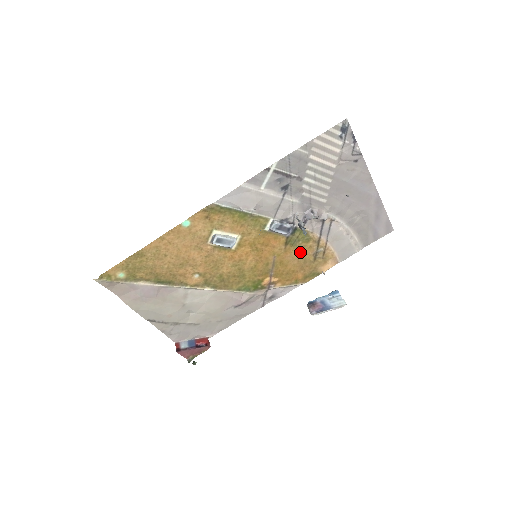
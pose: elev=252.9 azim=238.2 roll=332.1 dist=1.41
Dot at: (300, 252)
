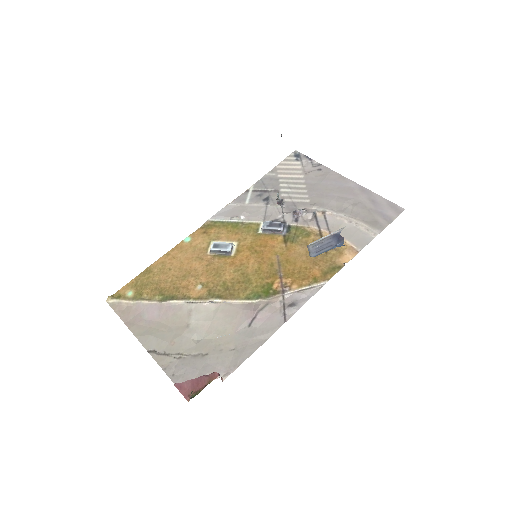
Dot at: (305, 248)
